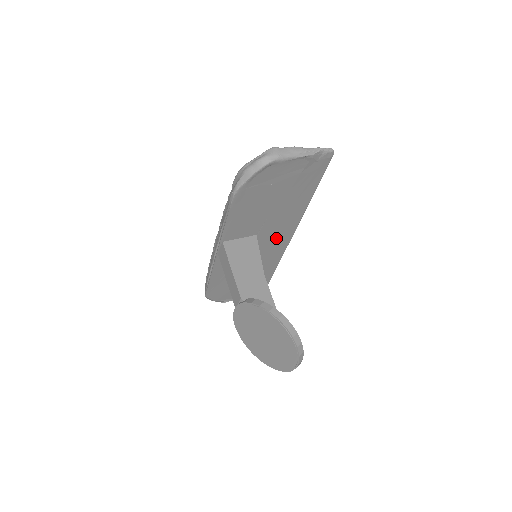
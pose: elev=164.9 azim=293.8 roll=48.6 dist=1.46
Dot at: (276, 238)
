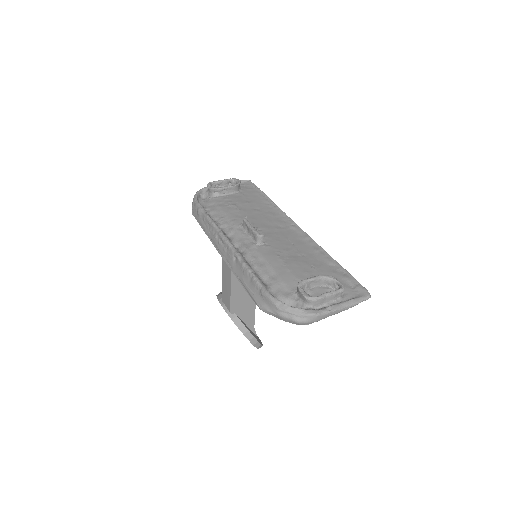
Dot at: occluded
